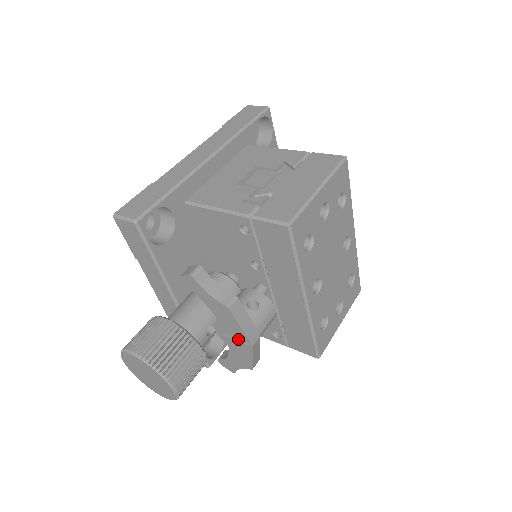
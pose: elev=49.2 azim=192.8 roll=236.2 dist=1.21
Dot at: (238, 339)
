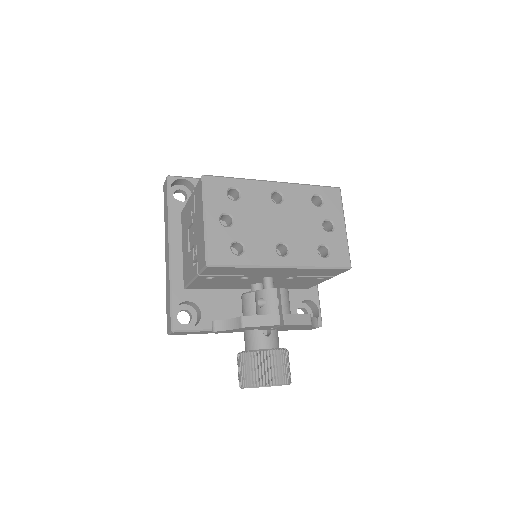
Dot at: (278, 326)
